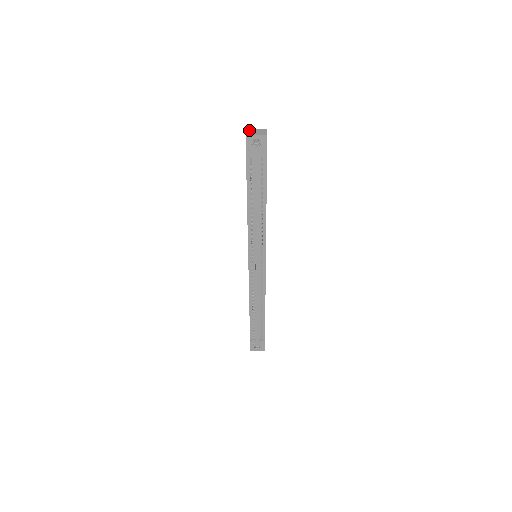
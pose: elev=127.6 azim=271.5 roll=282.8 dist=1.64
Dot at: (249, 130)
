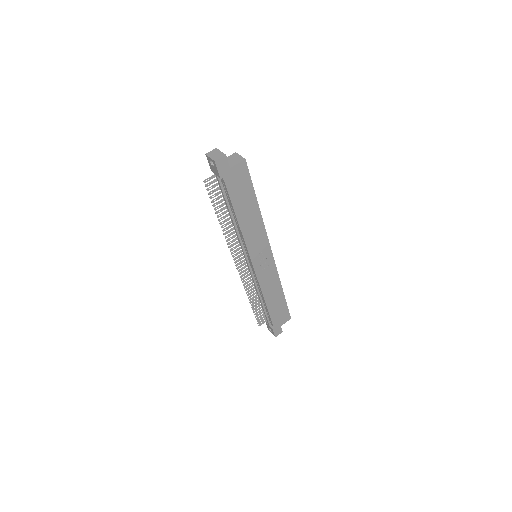
Dot at: (216, 150)
